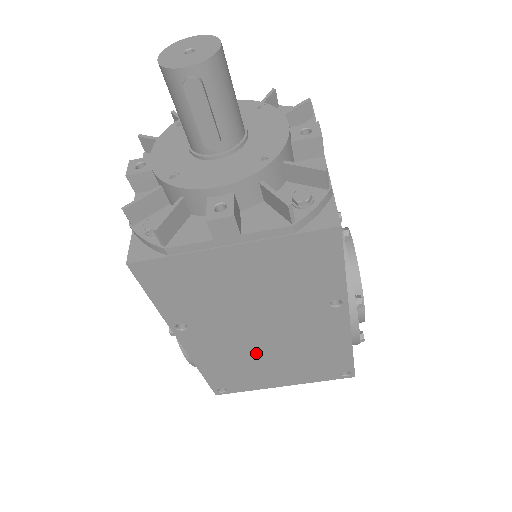
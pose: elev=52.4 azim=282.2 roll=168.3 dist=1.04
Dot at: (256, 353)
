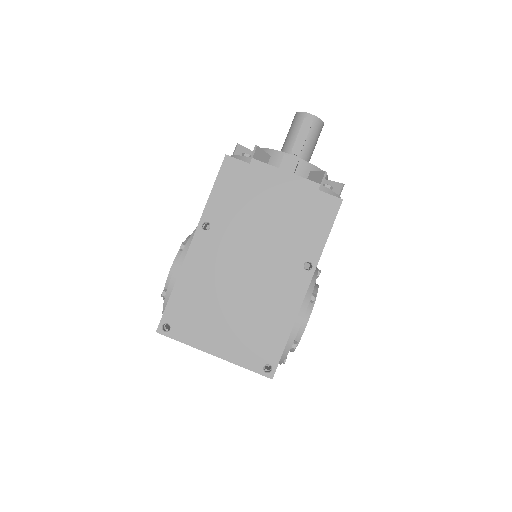
Dot at: (227, 290)
